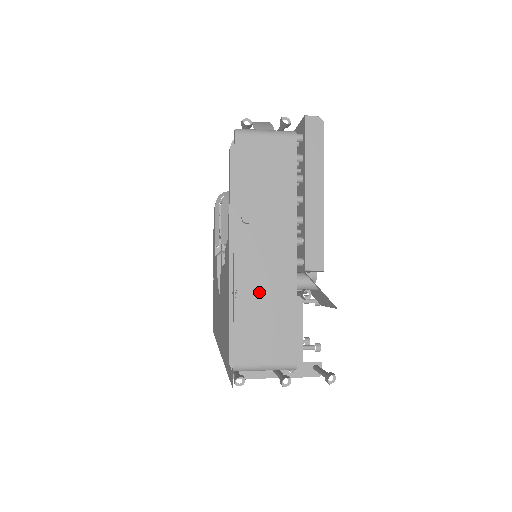
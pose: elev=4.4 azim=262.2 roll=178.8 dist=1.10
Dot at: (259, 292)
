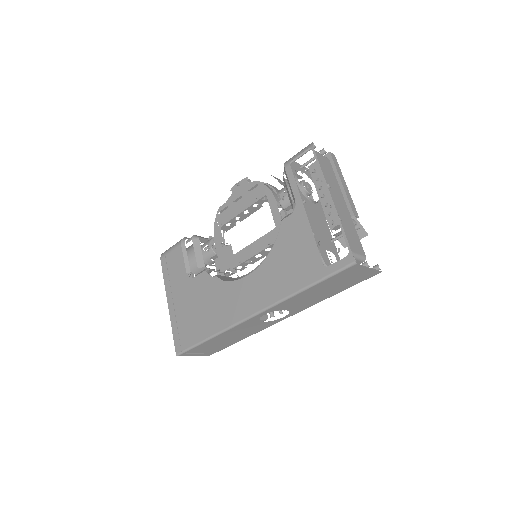
Dot at: (344, 220)
